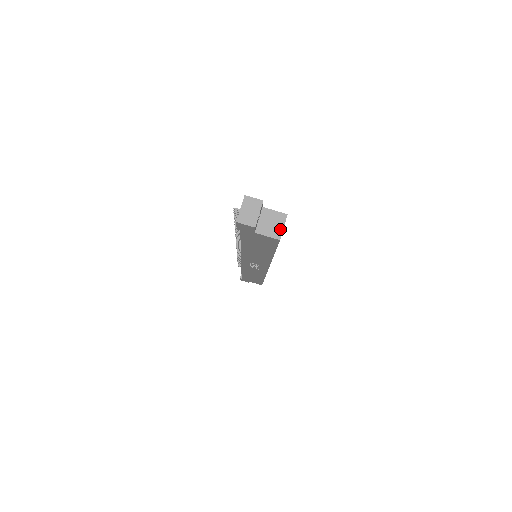
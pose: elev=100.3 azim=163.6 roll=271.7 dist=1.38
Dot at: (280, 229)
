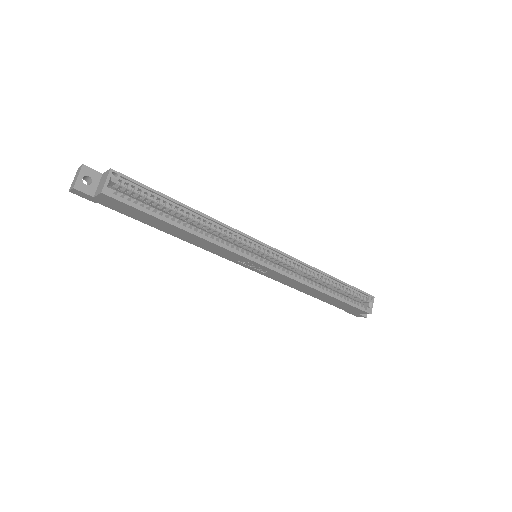
Dot at: (104, 184)
